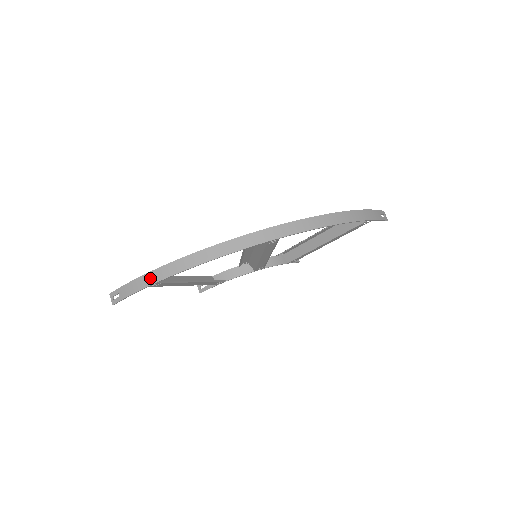
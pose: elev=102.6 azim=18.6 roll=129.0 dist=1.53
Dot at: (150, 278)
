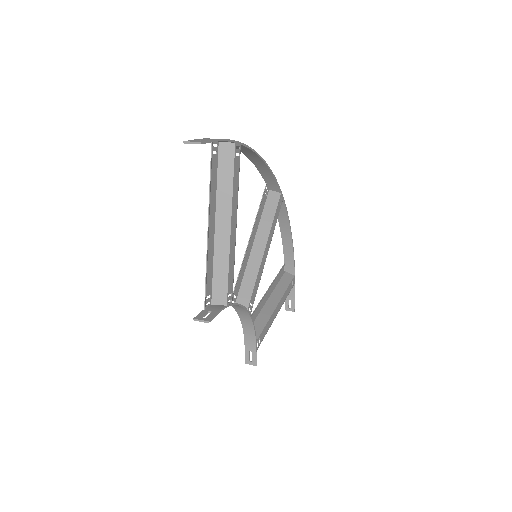
Dot at: occluded
